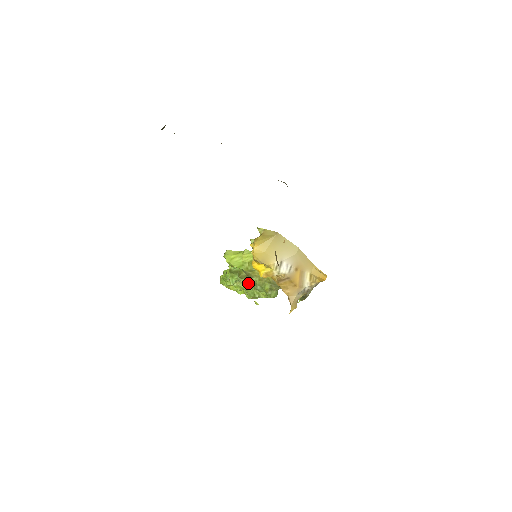
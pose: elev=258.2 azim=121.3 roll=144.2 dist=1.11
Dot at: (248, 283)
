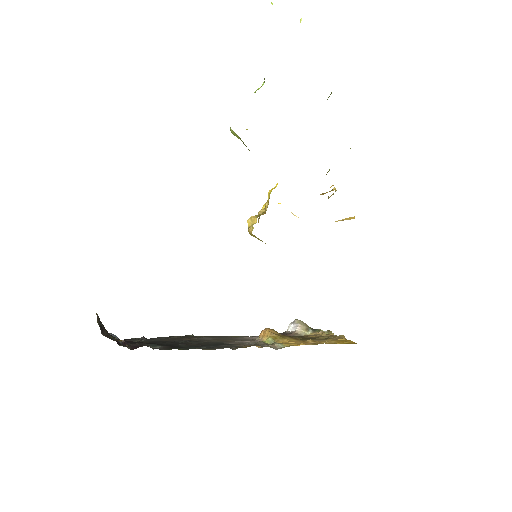
Dot at: occluded
